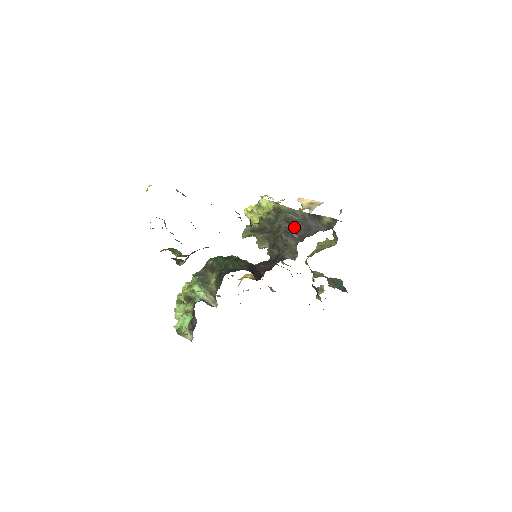
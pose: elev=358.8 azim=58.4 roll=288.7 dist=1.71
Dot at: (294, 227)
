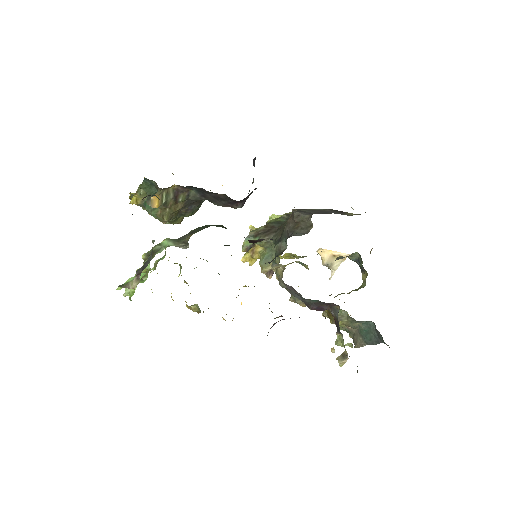
Dot at: (310, 211)
